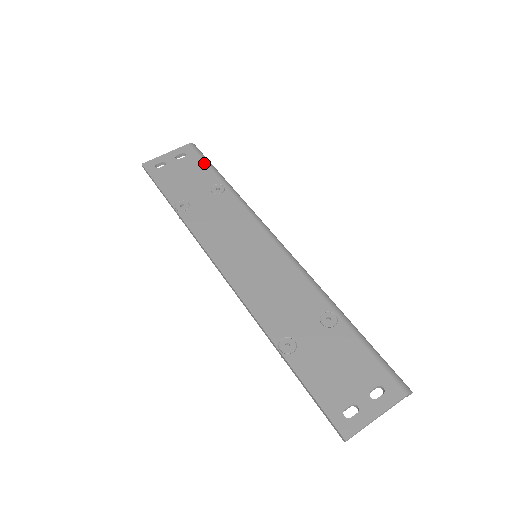
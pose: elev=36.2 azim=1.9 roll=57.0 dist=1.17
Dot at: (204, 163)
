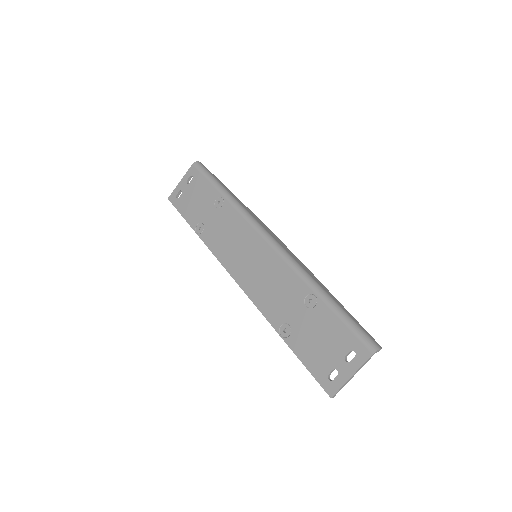
Dot at: (206, 180)
